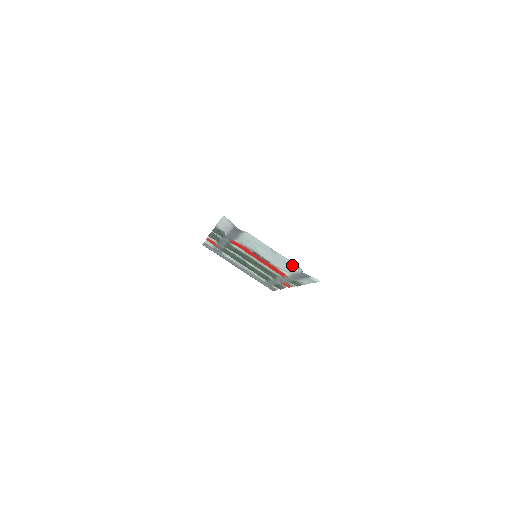
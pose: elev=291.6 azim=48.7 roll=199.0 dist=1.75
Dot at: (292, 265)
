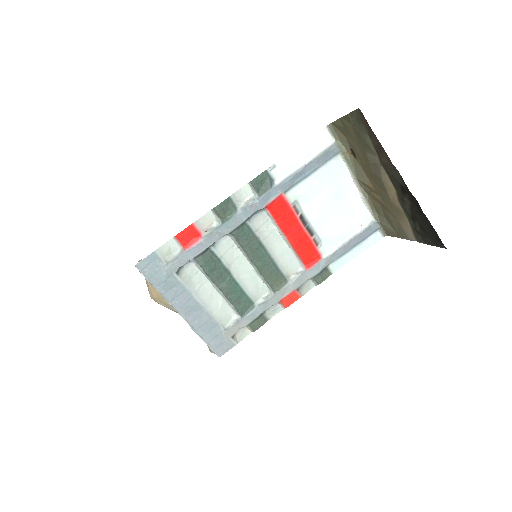
Dot at: (360, 217)
